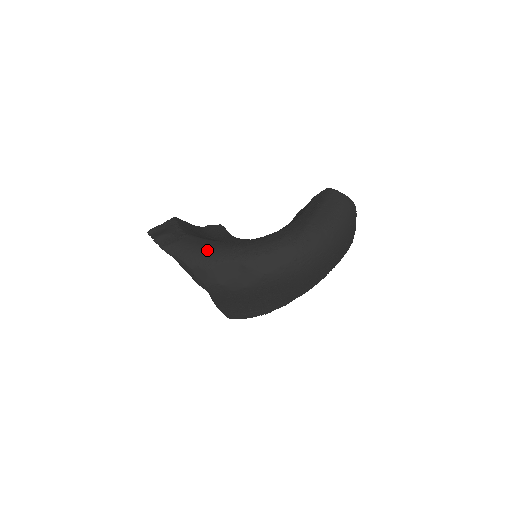
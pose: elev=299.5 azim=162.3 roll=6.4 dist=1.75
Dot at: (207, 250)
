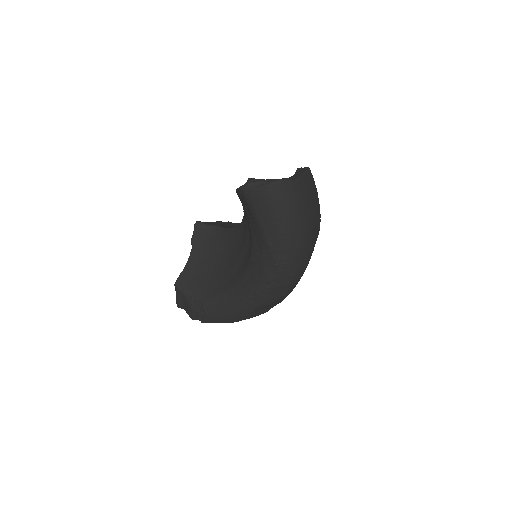
Dot at: (231, 312)
